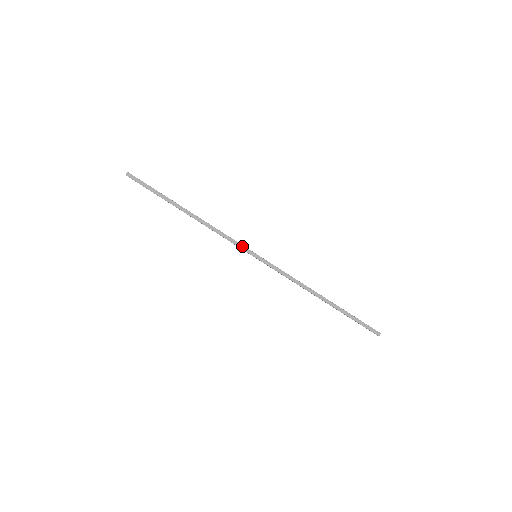
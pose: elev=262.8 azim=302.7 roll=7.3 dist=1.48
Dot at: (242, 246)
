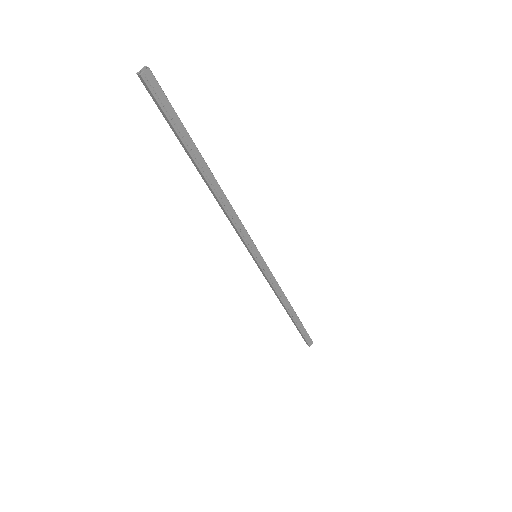
Dot at: (246, 245)
